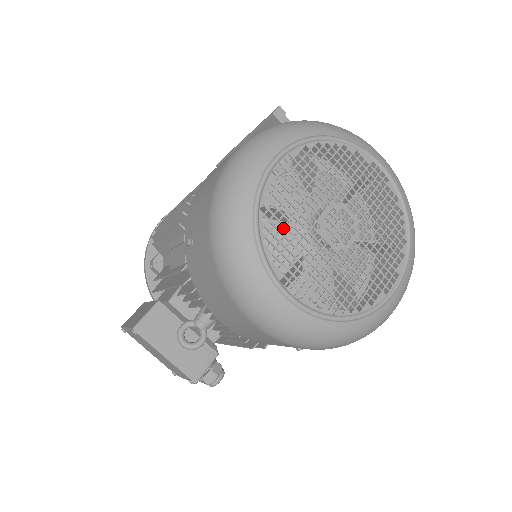
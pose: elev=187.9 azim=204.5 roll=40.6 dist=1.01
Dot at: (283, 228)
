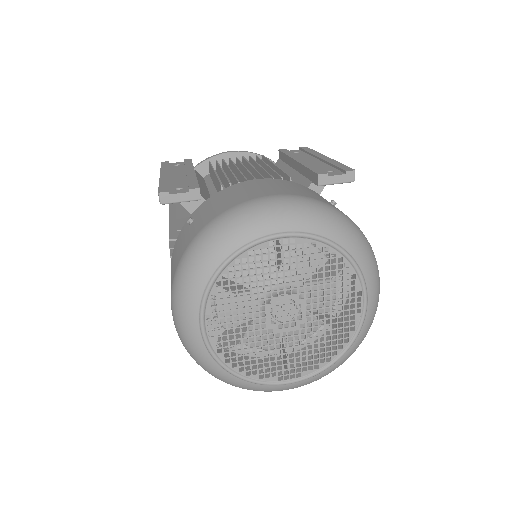
Dot at: (251, 326)
